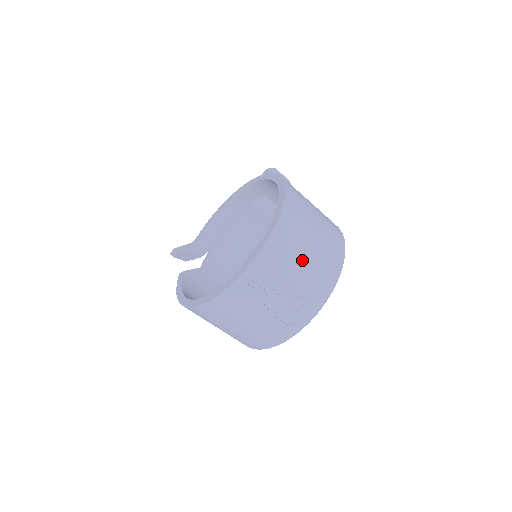
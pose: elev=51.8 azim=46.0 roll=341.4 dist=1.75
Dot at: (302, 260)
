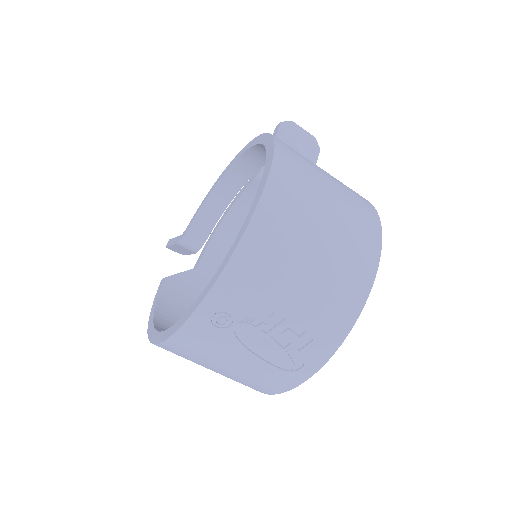
Dot at: (299, 277)
